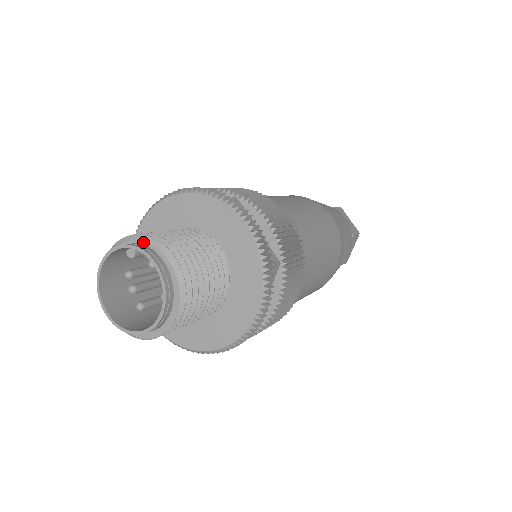
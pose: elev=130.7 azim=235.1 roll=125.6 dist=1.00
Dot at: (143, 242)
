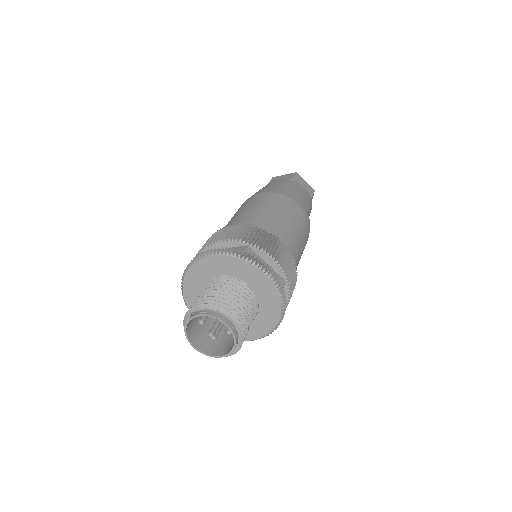
Dot at: (211, 310)
